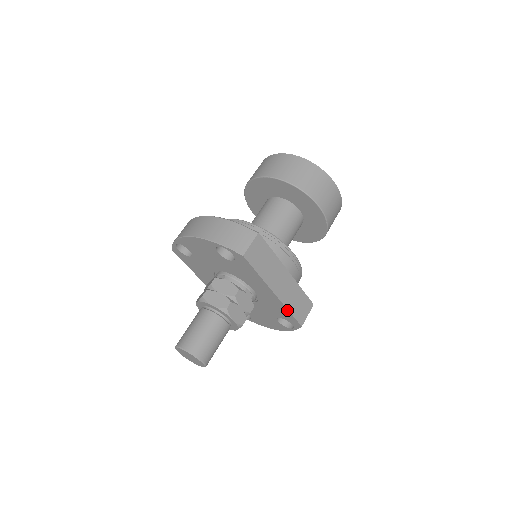
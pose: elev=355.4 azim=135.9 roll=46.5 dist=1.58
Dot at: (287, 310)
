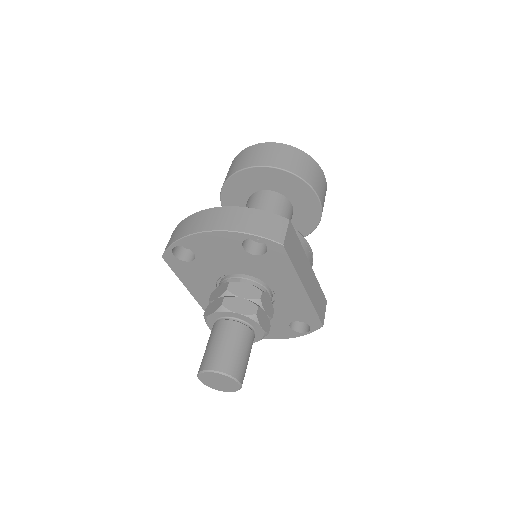
Dot at: (313, 308)
